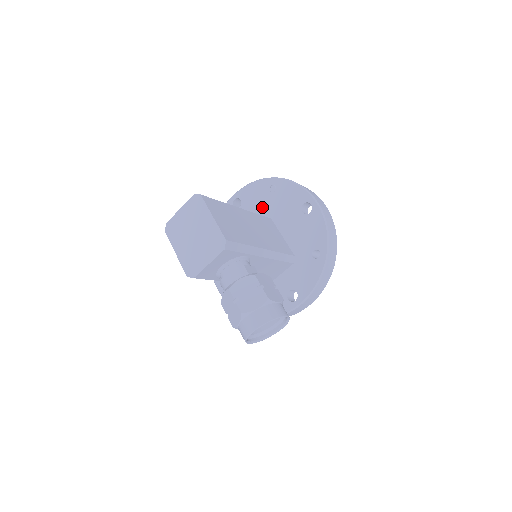
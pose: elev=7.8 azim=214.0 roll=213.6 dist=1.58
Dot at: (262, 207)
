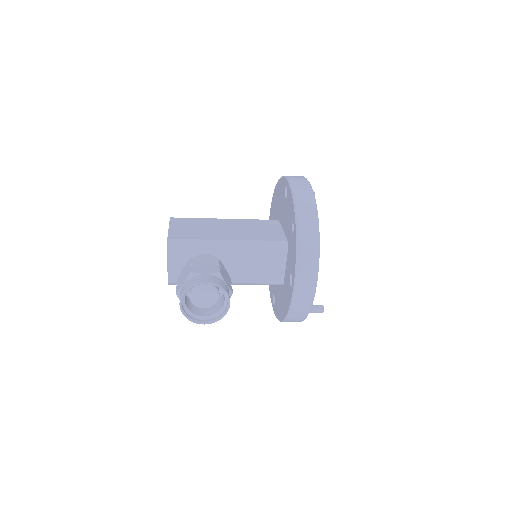
Dot at: (276, 215)
